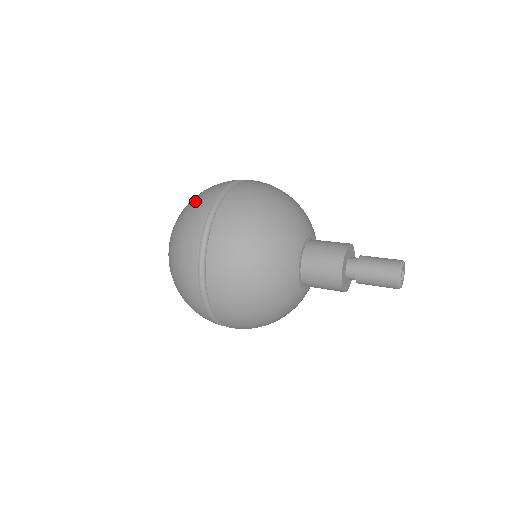
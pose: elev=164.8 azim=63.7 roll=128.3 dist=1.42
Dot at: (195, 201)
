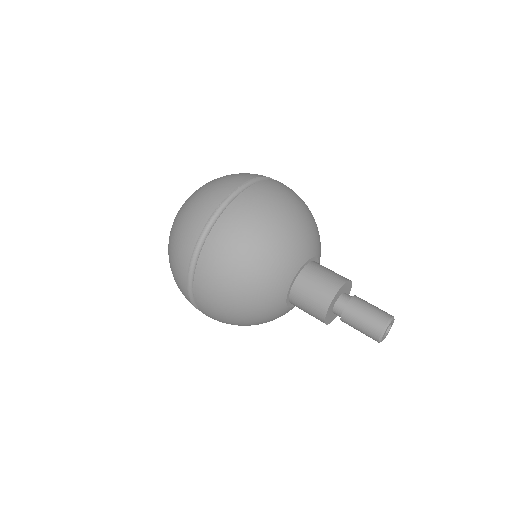
Dot at: (172, 261)
